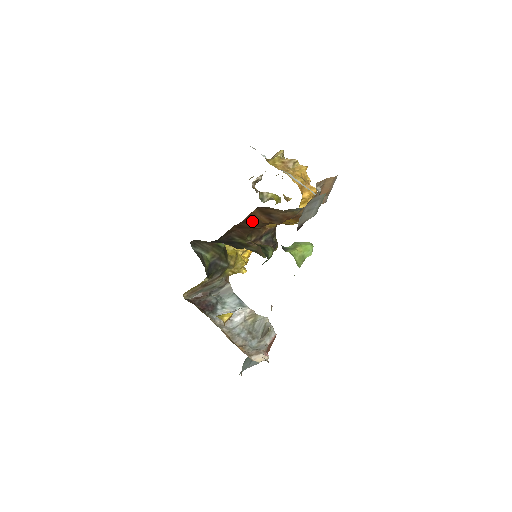
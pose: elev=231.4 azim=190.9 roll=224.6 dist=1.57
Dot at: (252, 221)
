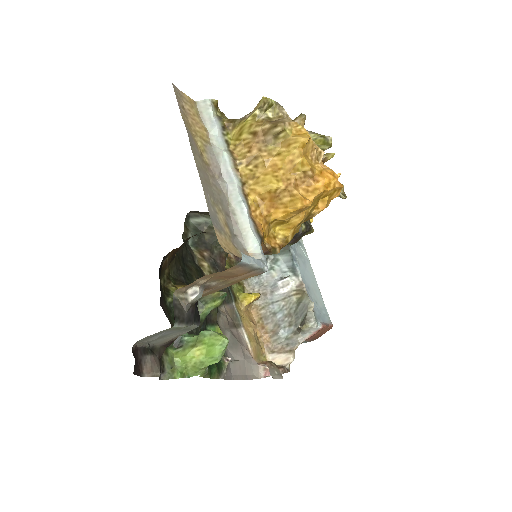
Dot at: occluded
